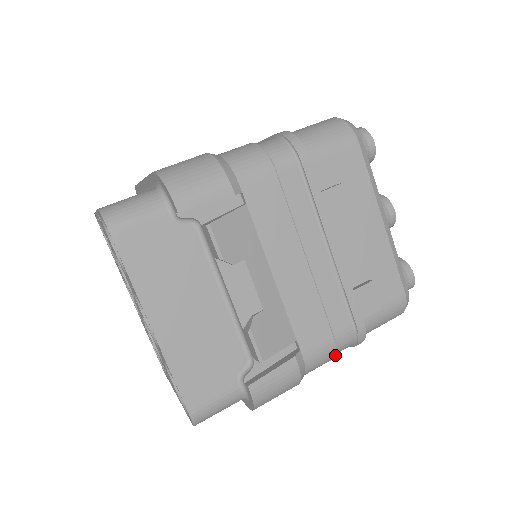
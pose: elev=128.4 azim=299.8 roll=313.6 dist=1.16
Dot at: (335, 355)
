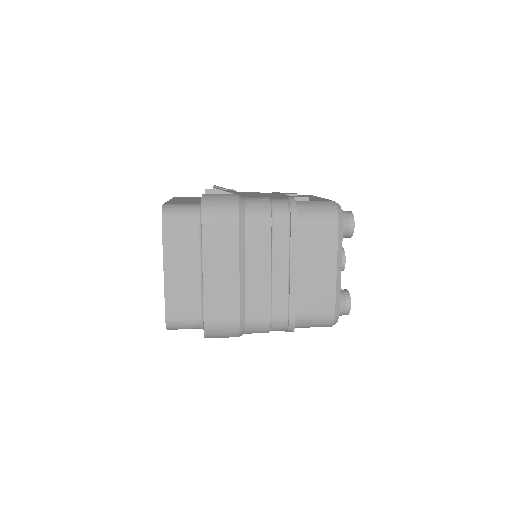
Dot at: (270, 205)
